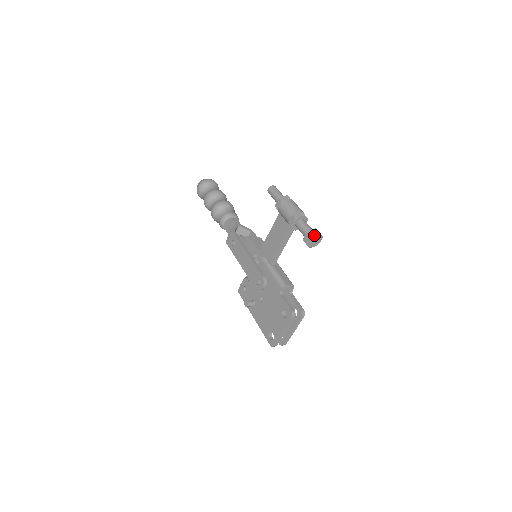
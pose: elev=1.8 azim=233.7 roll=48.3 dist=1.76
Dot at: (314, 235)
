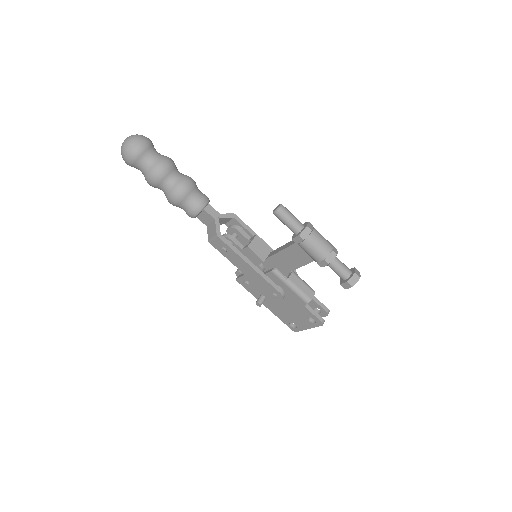
Dot at: occluded
